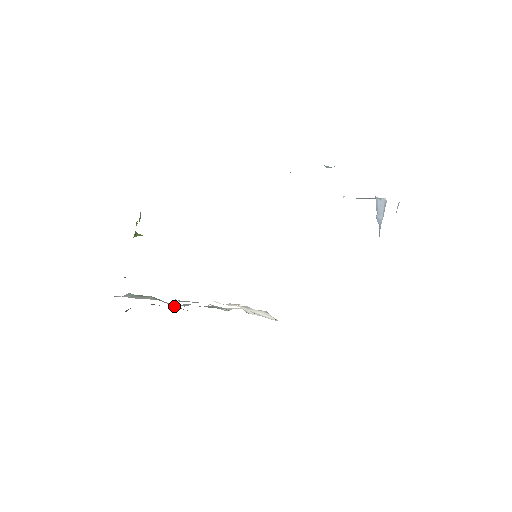
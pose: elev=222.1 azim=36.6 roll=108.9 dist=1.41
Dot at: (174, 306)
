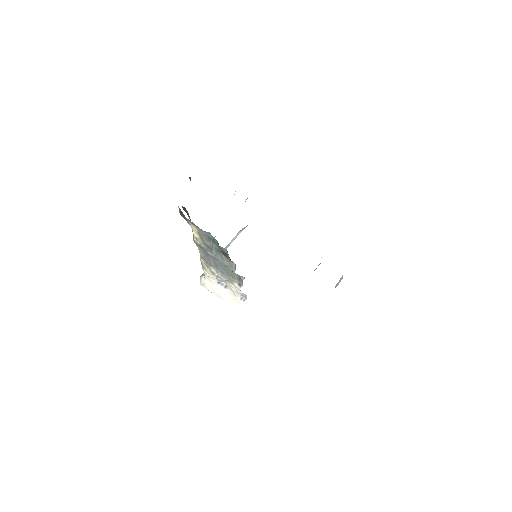
Dot at: (227, 262)
